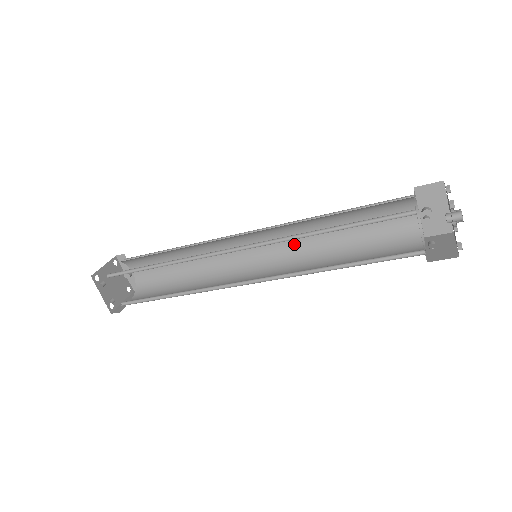
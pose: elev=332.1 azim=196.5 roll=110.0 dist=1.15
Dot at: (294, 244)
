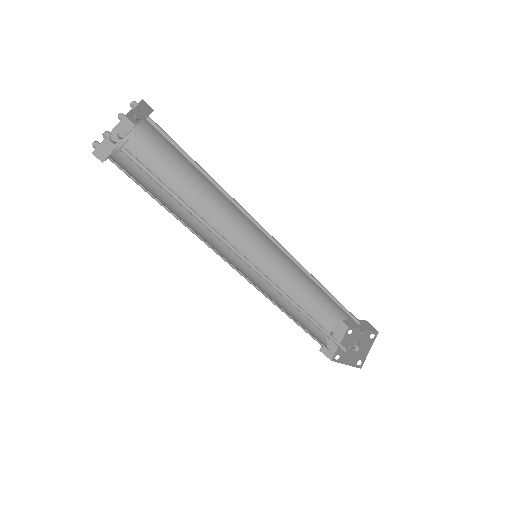
Dot at: occluded
